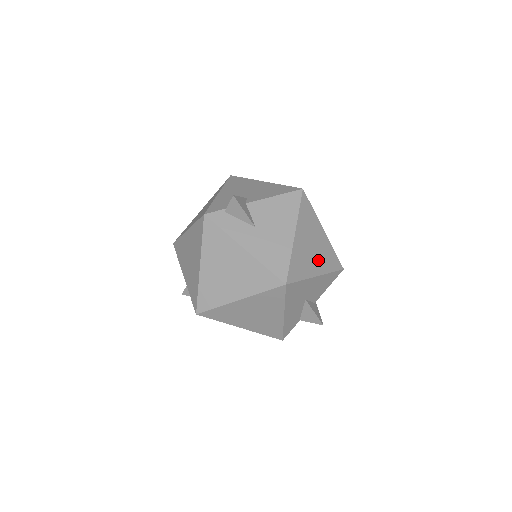
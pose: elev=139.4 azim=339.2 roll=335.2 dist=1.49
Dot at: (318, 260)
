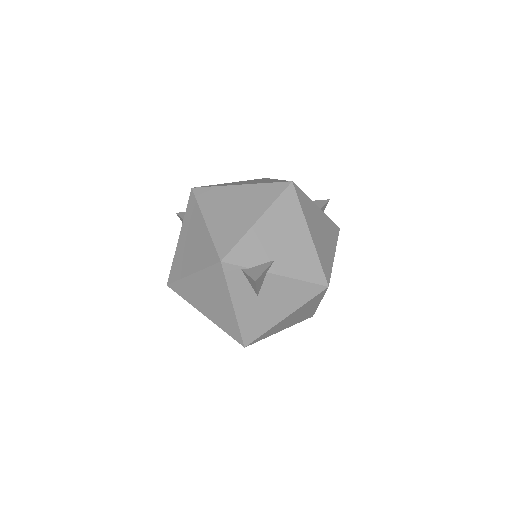
Dot at: (293, 322)
